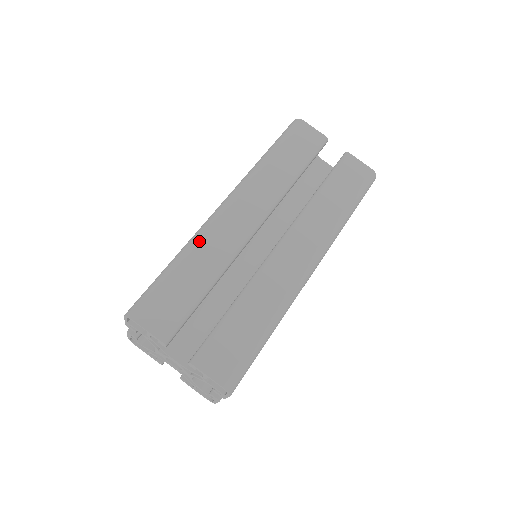
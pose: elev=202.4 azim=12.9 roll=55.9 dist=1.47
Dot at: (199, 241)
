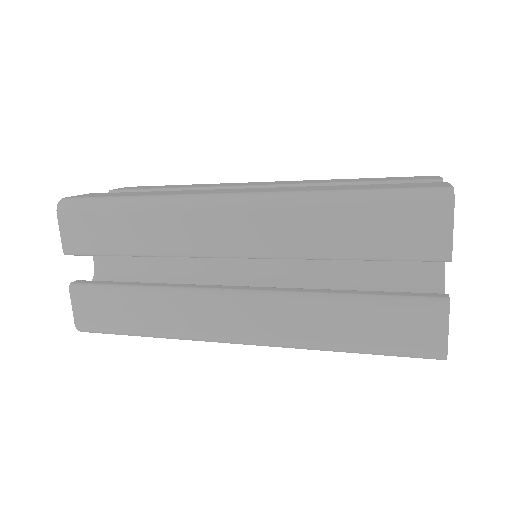
Dot at: (163, 209)
